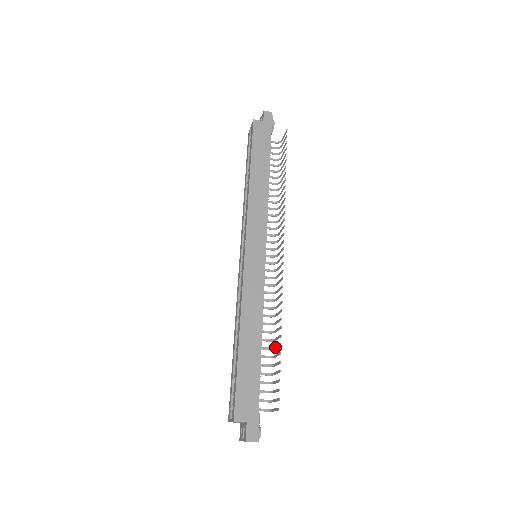
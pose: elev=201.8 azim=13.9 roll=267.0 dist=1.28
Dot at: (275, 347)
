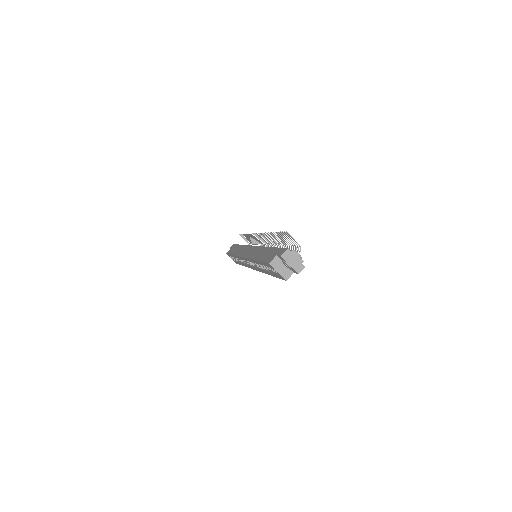
Dot at: (282, 243)
